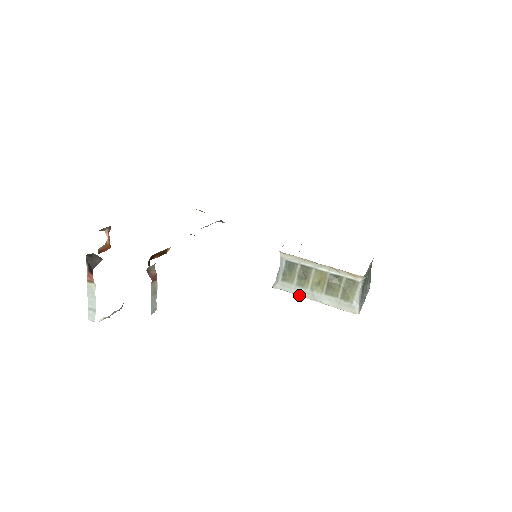
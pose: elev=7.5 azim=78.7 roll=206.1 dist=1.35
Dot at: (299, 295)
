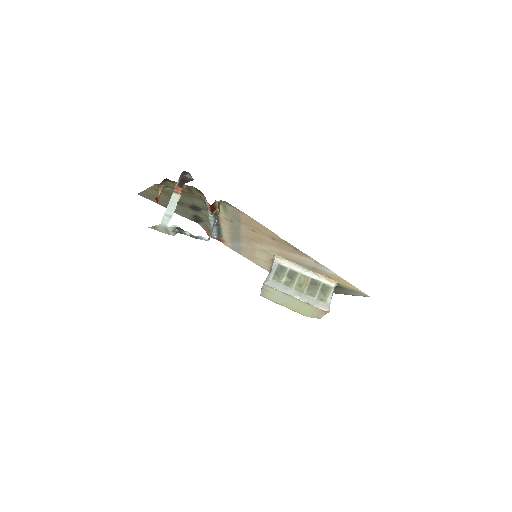
Dot at: (285, 292)
